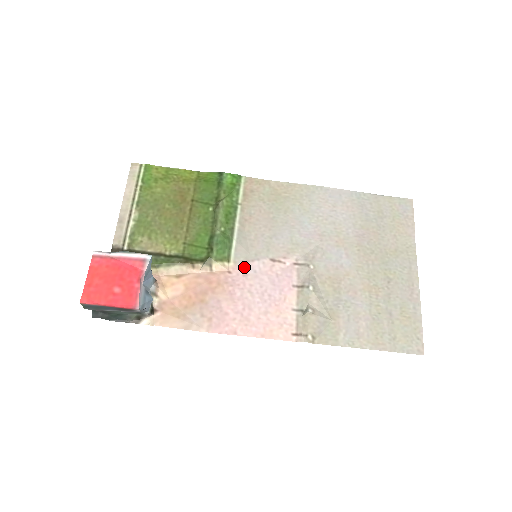
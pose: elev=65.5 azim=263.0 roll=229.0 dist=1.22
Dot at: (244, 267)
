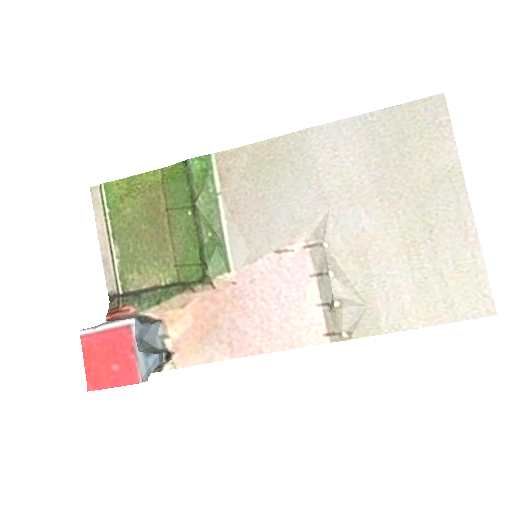
Dot at: (248, 272)
